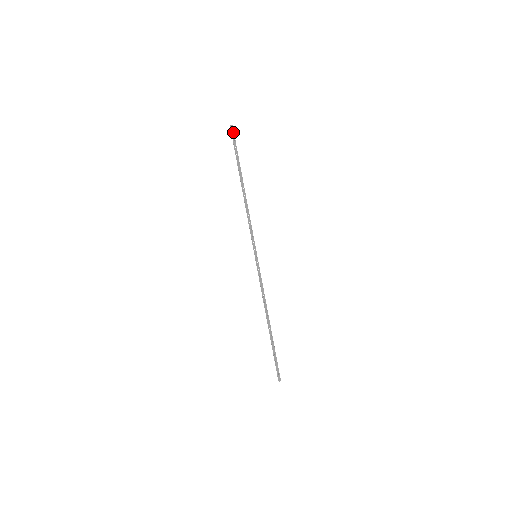
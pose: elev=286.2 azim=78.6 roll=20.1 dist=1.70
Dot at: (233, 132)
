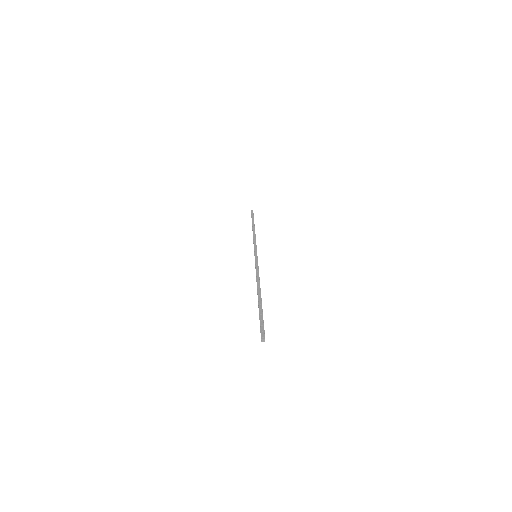
Dot at: occluded
